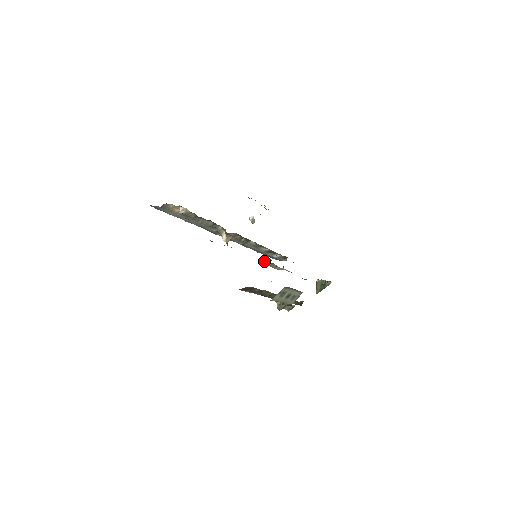
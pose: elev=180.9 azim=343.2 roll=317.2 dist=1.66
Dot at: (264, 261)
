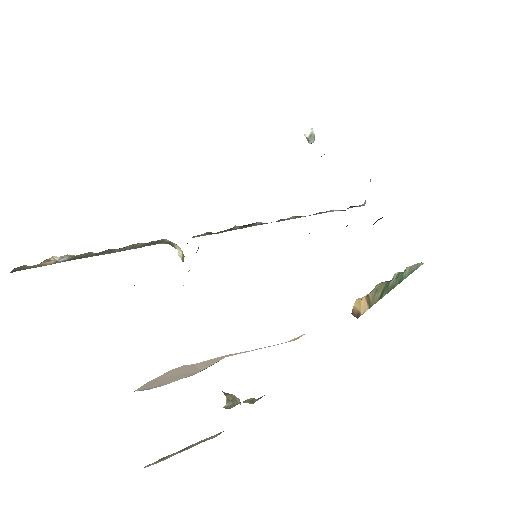
Dot at: (147, 382)
